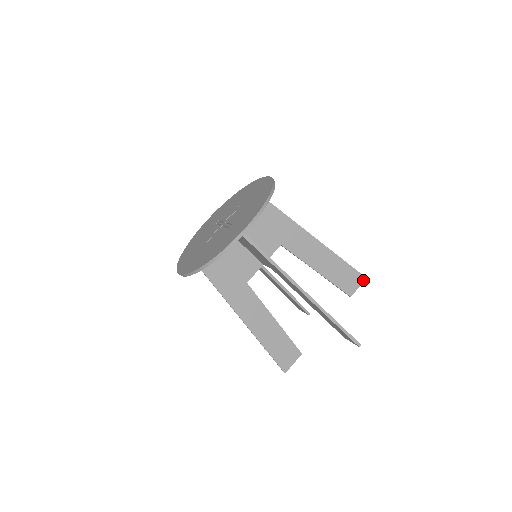
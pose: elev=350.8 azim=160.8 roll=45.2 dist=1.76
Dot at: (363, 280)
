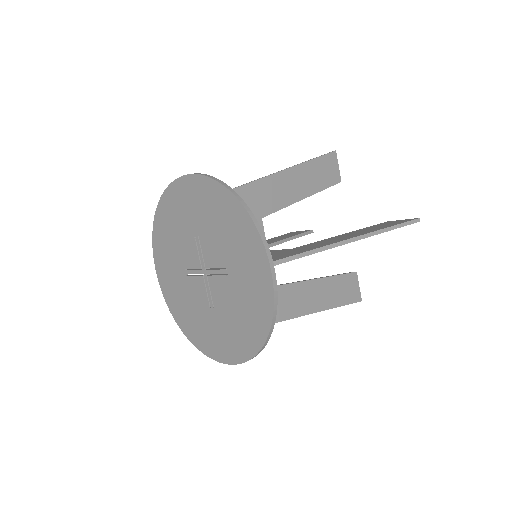
Dot at: (335, 156)
